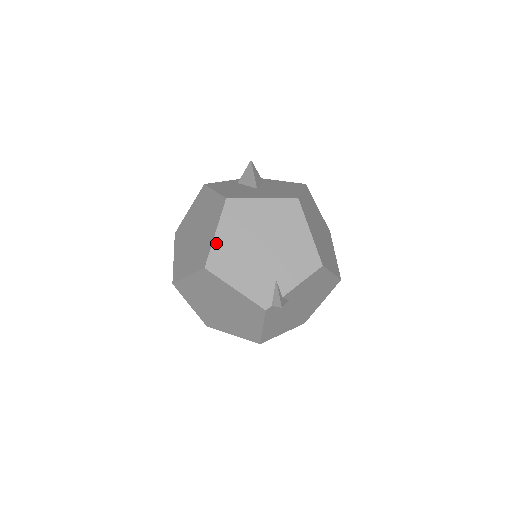
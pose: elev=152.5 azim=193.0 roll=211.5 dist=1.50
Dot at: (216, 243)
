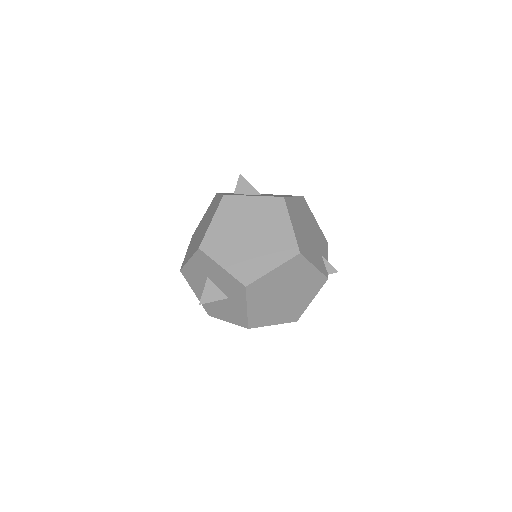
Dot at: (295, 232)
